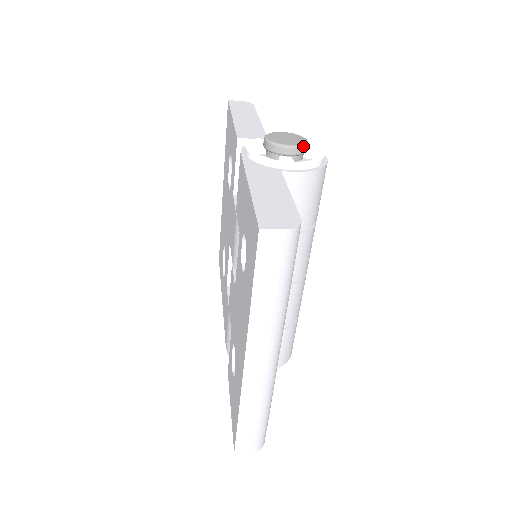
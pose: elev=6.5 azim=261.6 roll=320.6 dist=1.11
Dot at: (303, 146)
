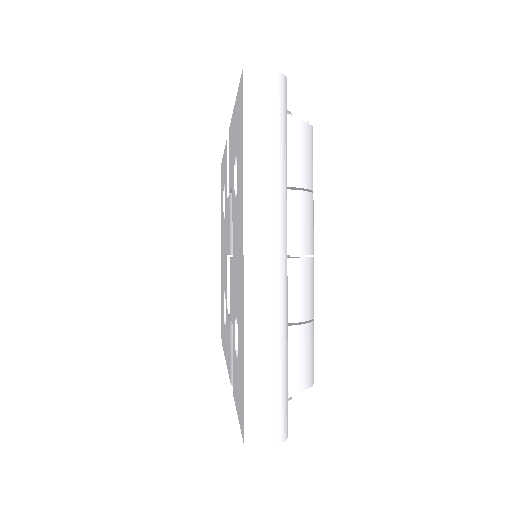
Dot at: (287, 111)
